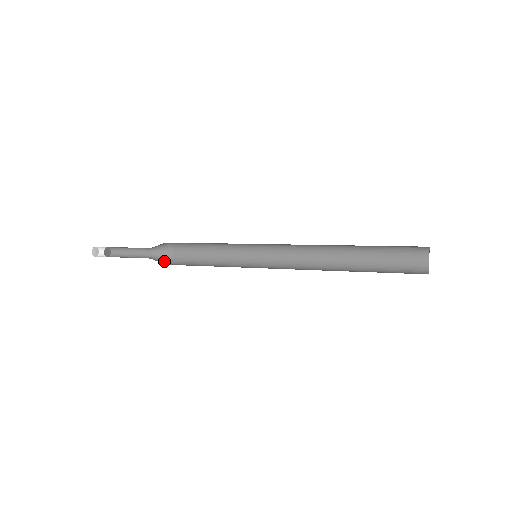
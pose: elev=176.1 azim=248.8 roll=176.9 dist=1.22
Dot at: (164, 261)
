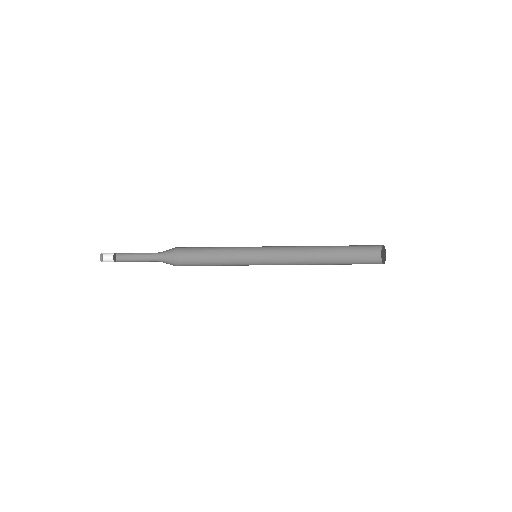
Dot at: (170, 264)
